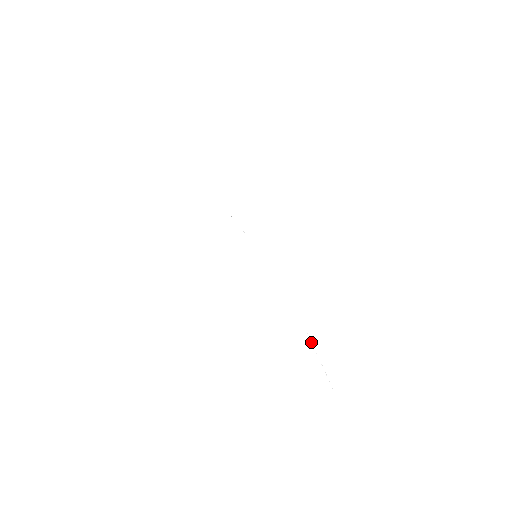
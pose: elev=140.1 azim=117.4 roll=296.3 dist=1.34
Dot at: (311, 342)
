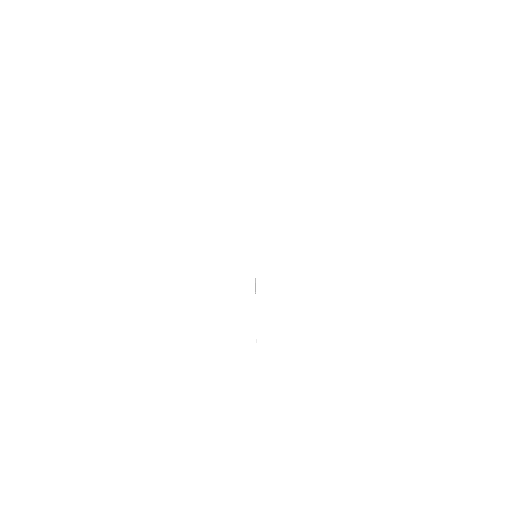
Dot at: occluded
